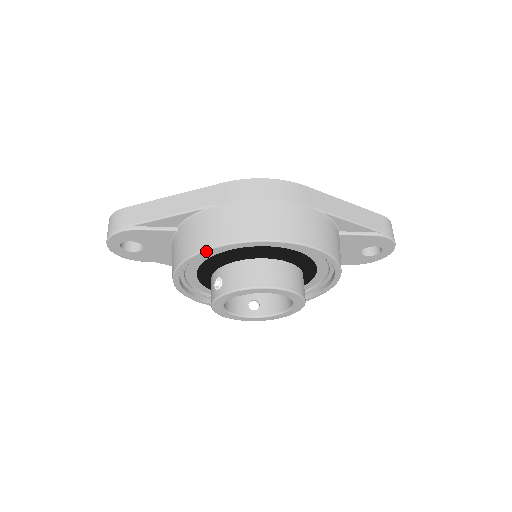
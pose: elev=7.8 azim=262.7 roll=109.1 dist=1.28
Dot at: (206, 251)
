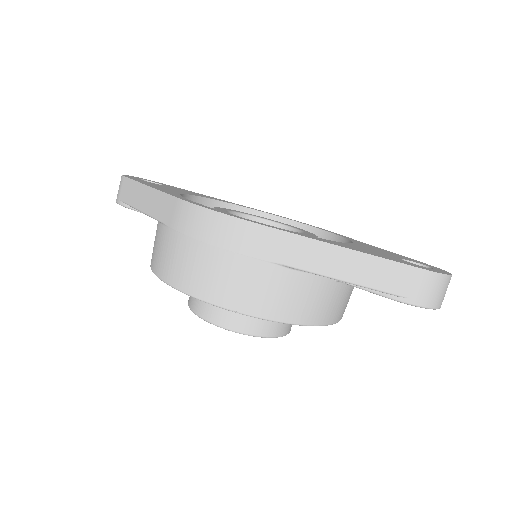
Dot at: (154, 272)
